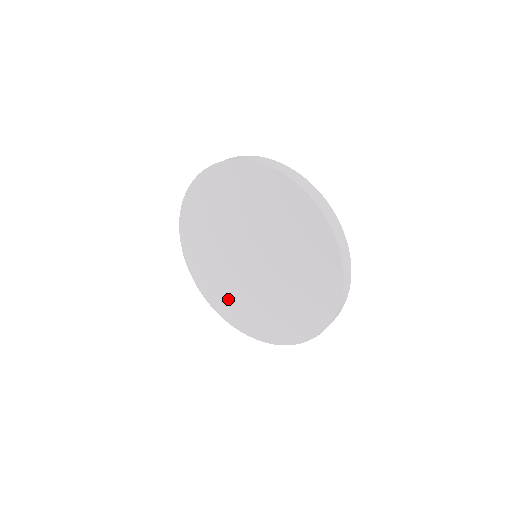
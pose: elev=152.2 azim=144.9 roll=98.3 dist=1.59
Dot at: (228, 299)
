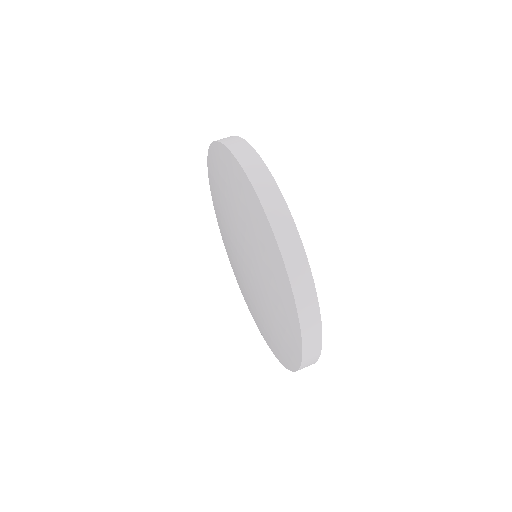
Dot at: (247, 298)
